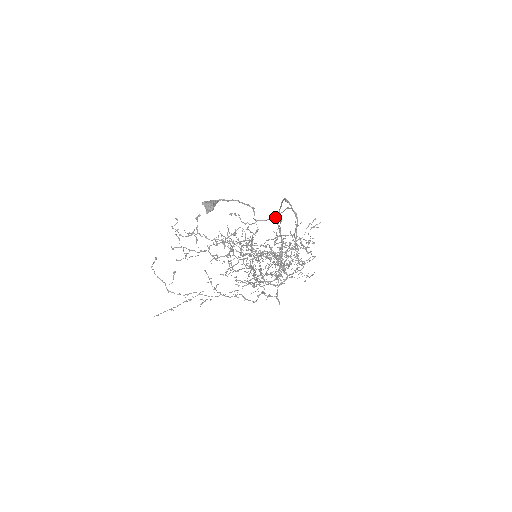
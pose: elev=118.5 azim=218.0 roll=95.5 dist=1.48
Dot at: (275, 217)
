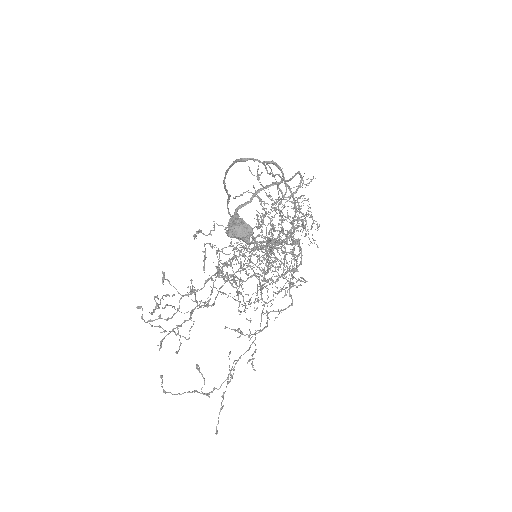
Dot at: (299, 174)
